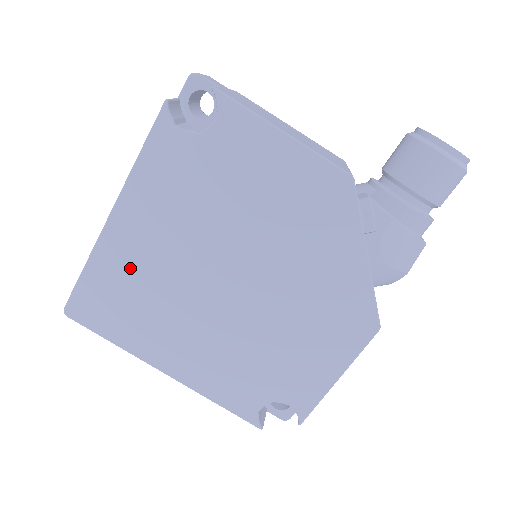
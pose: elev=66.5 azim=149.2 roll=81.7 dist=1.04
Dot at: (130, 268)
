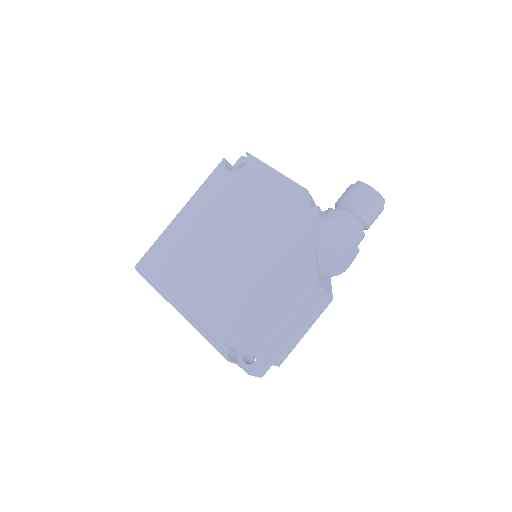
Dot at: (180, 240)
